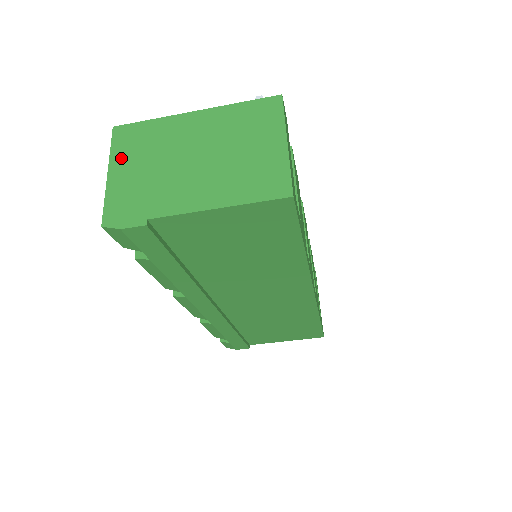
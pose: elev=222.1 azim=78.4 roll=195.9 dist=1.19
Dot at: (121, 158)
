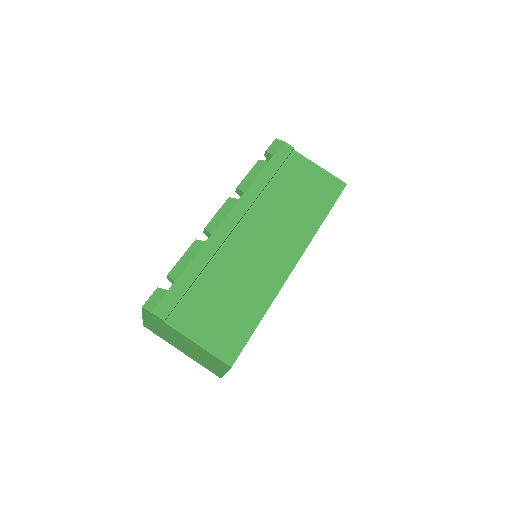
Dot at: occluded
